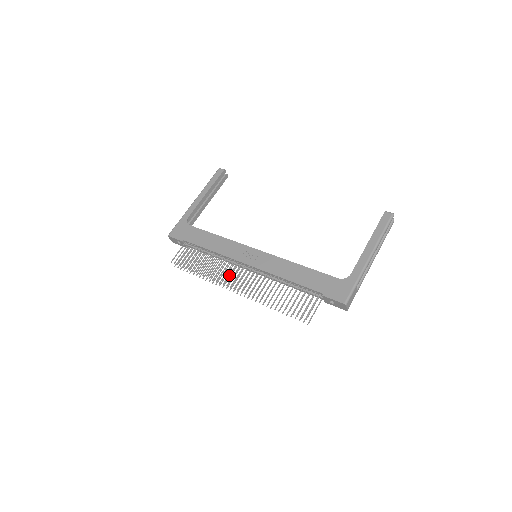
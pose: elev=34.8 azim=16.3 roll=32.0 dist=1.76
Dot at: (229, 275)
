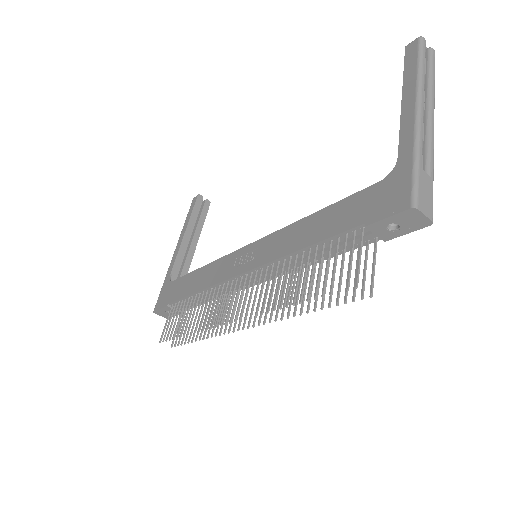
Dot at: (225, 306)
